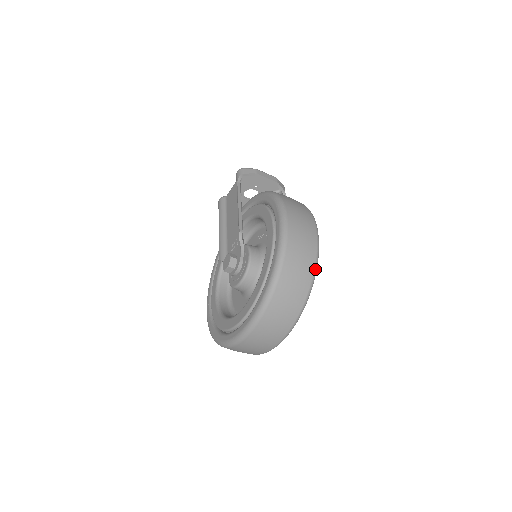
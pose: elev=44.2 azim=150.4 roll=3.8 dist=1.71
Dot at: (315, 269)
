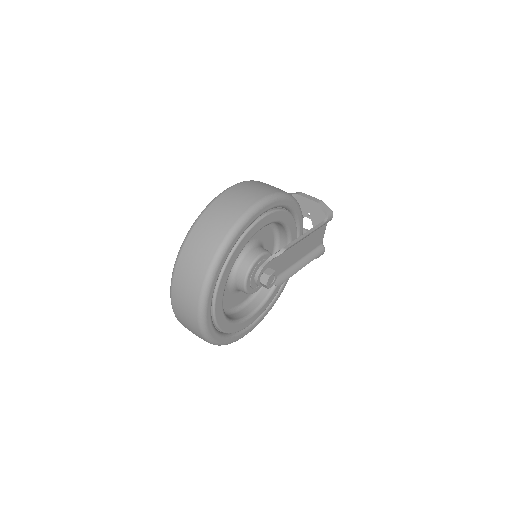
Dot at: (235, 225)
